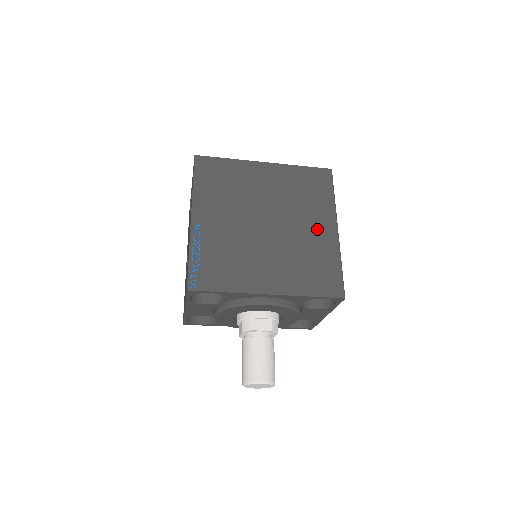
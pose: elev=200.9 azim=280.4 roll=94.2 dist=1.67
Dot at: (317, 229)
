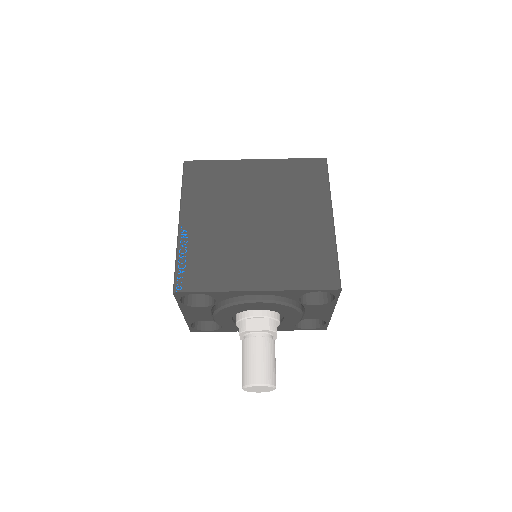
Dot at: (310, 220)
